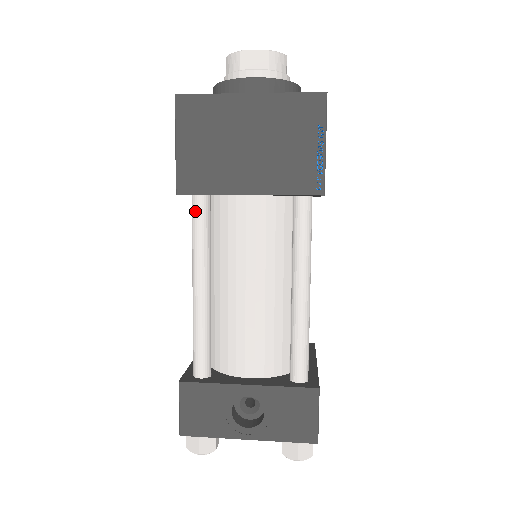
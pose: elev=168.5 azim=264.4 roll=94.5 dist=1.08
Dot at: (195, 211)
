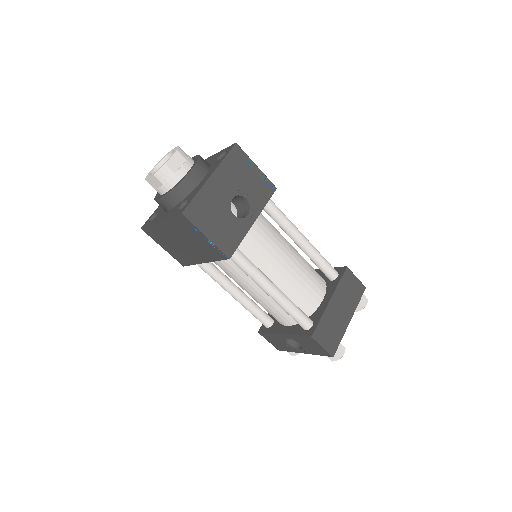
Dot at: (199, 266)
